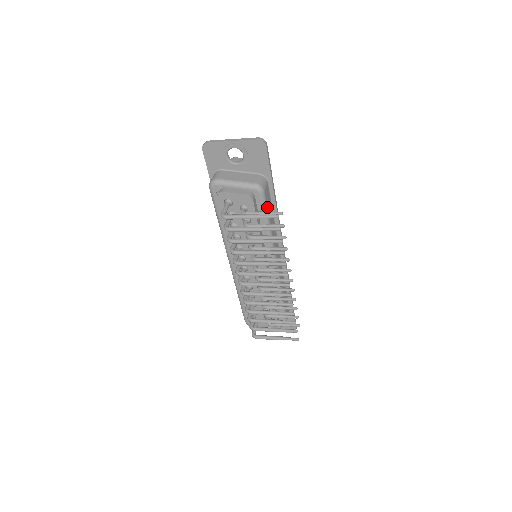
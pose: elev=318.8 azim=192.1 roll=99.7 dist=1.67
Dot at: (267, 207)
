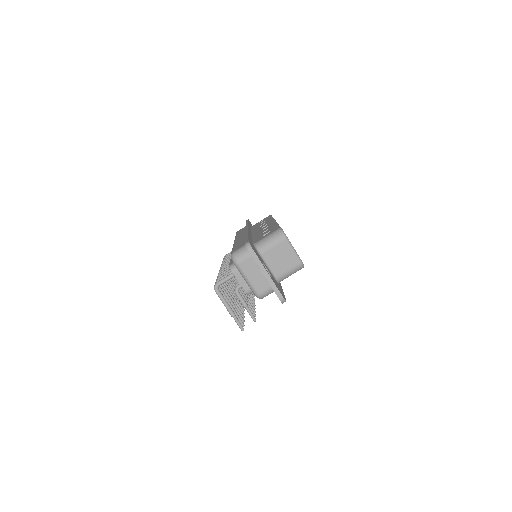
Dot at: occluded
